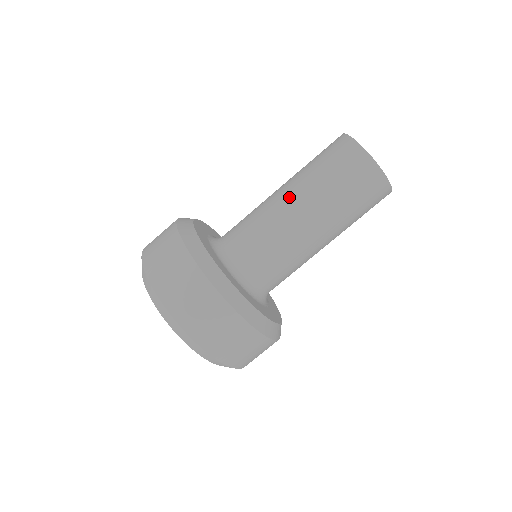
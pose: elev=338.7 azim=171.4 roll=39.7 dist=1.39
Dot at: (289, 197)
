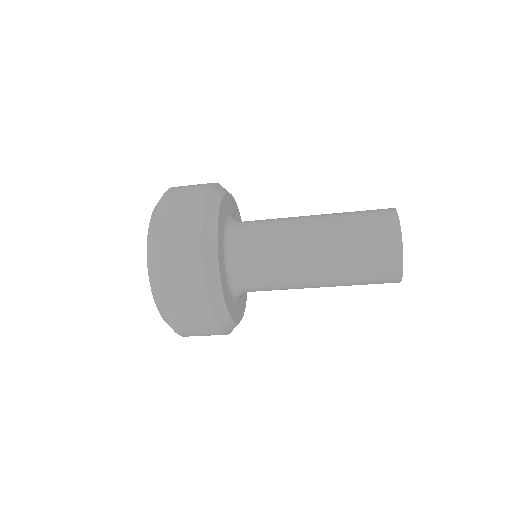
Dot at: (315, 241)
